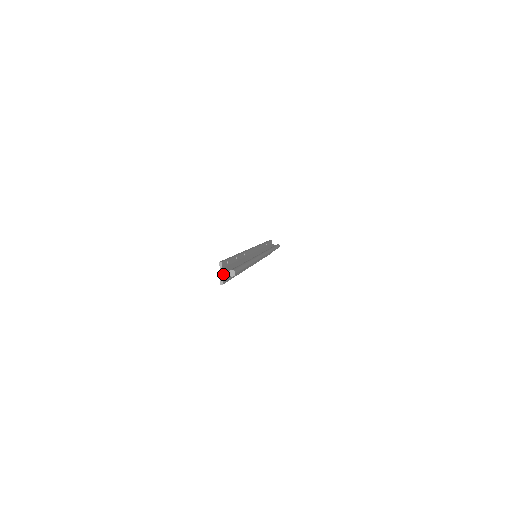
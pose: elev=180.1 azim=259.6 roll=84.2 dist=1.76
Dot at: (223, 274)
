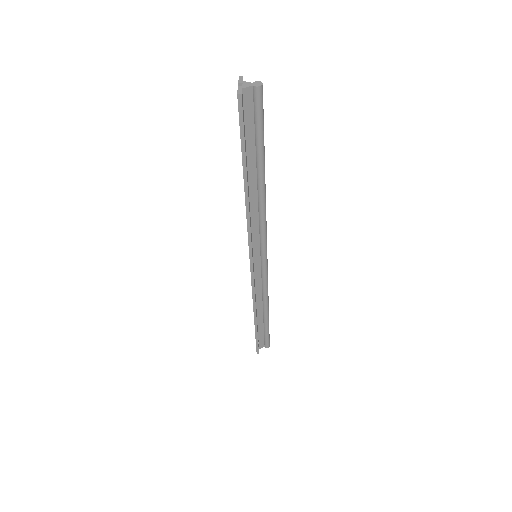
Dot at: (243, 85)
